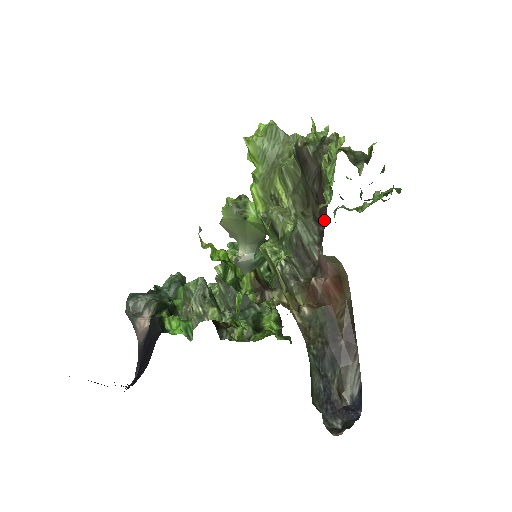
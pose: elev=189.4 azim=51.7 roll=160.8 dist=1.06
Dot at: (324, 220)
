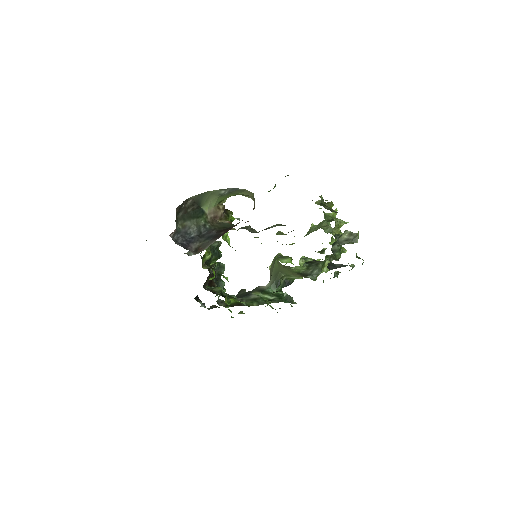
Dot at: occluded
